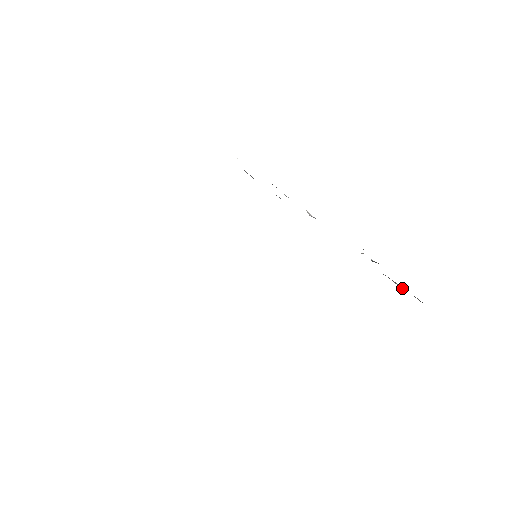
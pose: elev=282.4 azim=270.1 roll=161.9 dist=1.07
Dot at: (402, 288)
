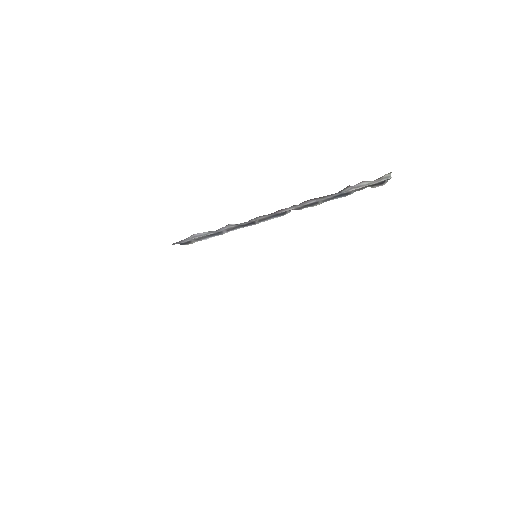
Dot at: (368, 181)
